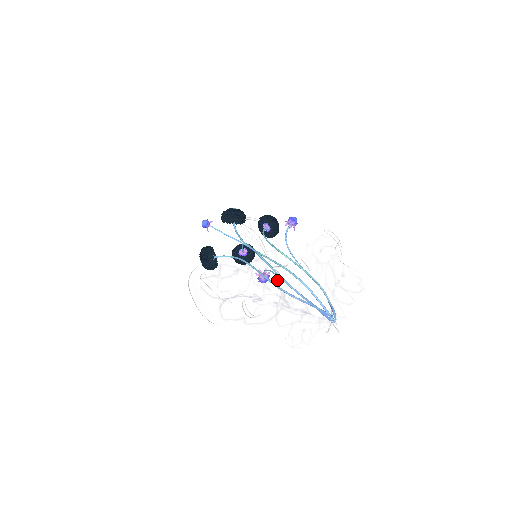
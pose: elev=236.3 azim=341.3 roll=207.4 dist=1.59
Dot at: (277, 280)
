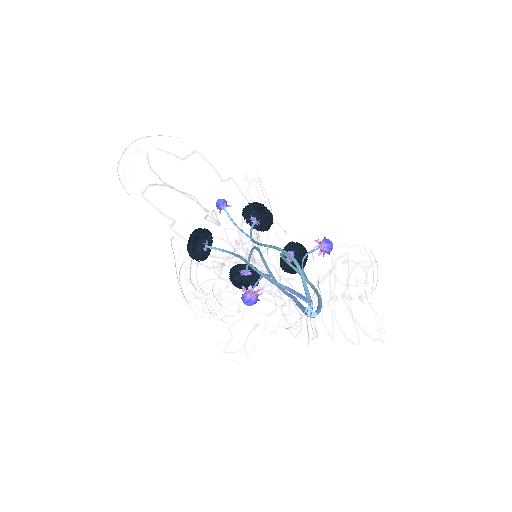
Dot at: (259, 210)
